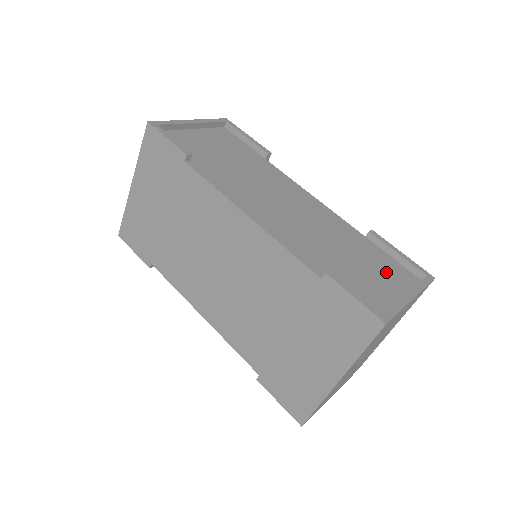
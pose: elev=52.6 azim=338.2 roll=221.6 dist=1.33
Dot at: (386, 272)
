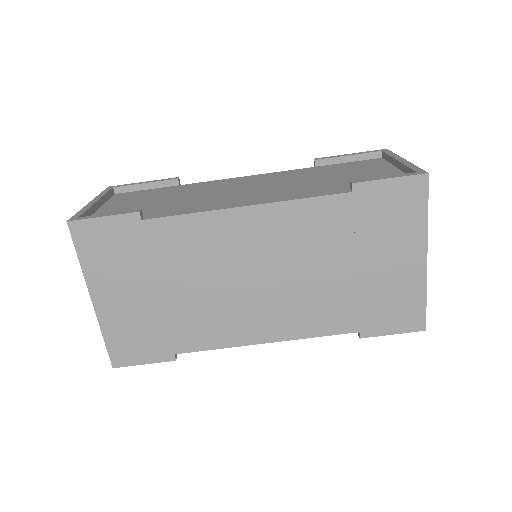
Dot at: (363, 168)
